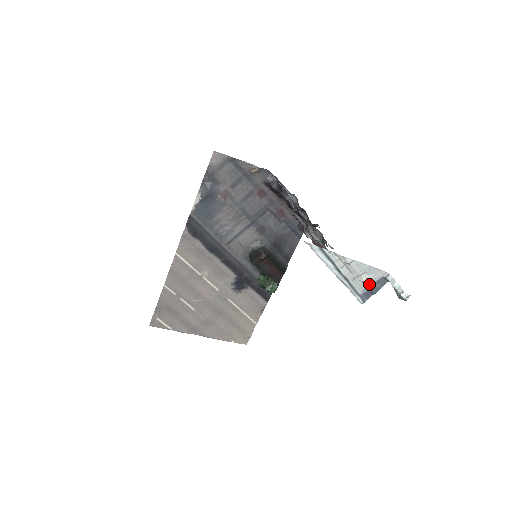
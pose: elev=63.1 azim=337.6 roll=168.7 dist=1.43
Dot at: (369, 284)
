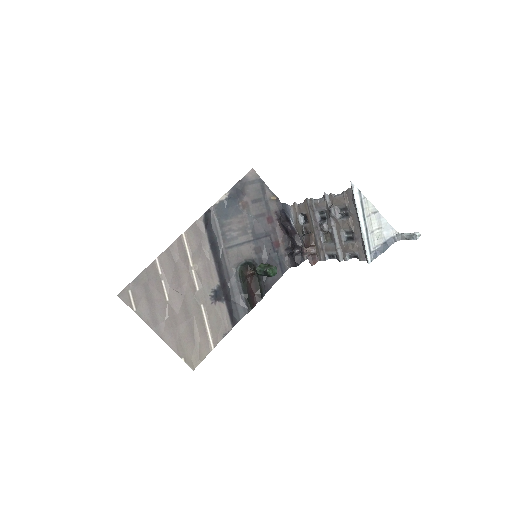
Dot at: (382, 240)
